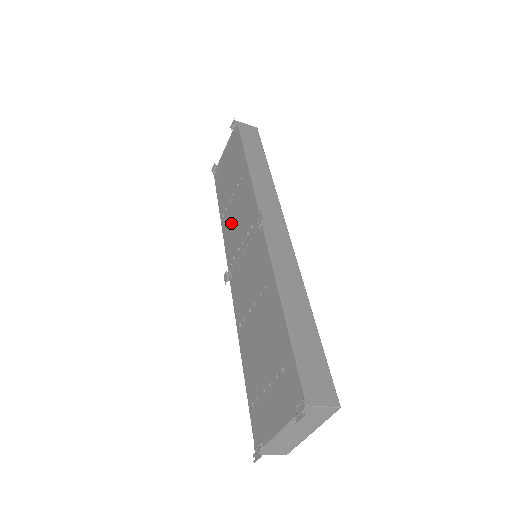
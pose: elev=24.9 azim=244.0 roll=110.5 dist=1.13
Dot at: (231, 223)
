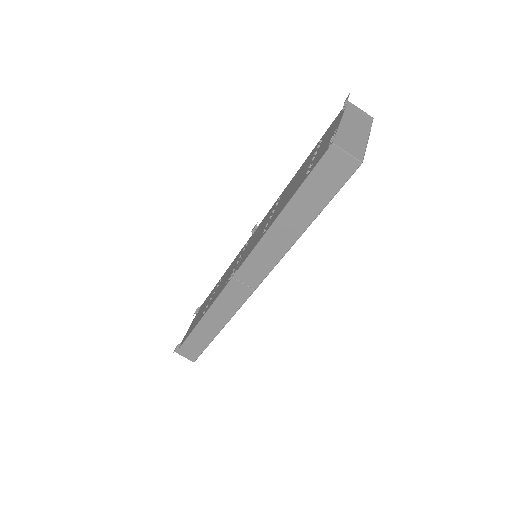
Dot at: (219, 289)
